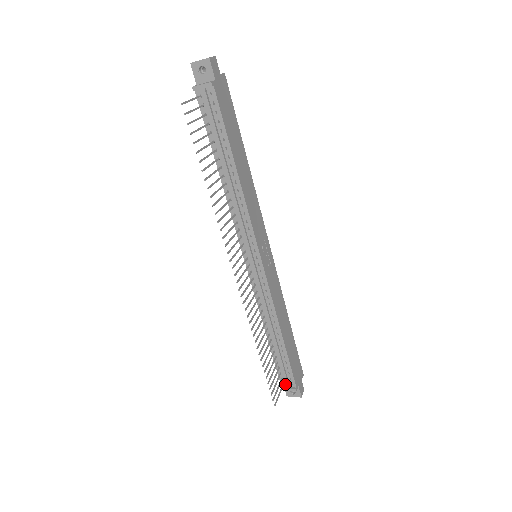
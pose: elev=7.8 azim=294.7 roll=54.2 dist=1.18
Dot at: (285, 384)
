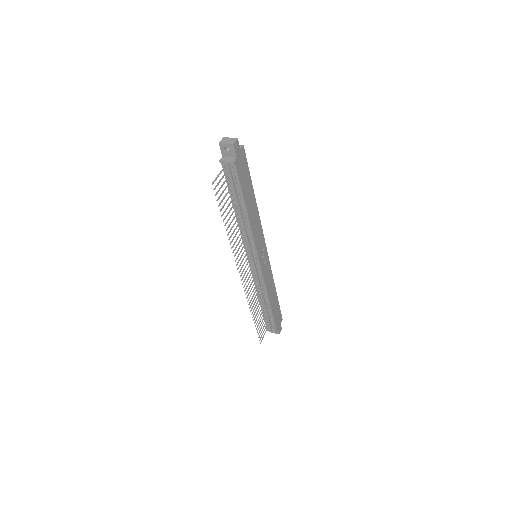
Dot at: (269, 327)
